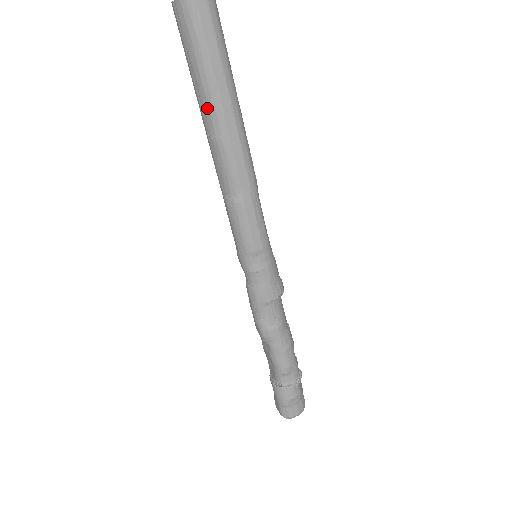
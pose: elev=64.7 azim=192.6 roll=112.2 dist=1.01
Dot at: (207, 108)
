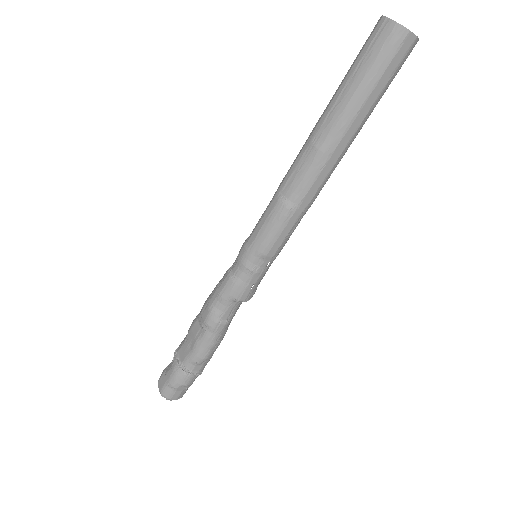
Dot at: (335, 120)
